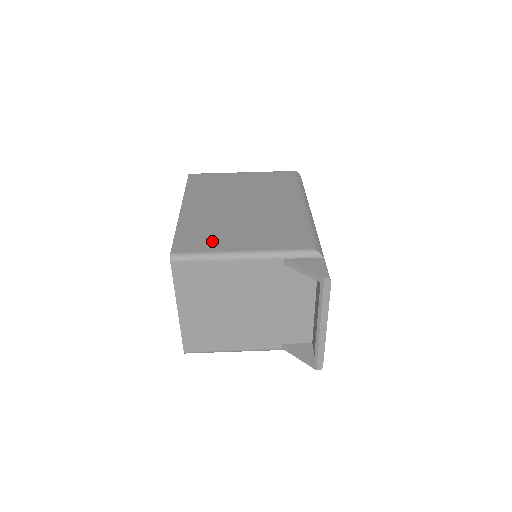
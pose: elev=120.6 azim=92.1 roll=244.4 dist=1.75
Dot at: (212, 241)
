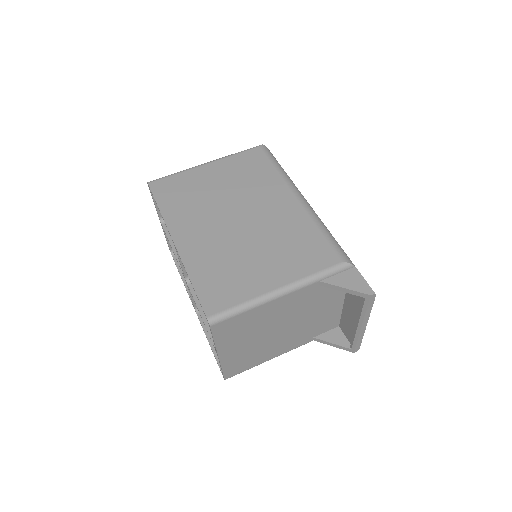
Dot at: (239, 284)
